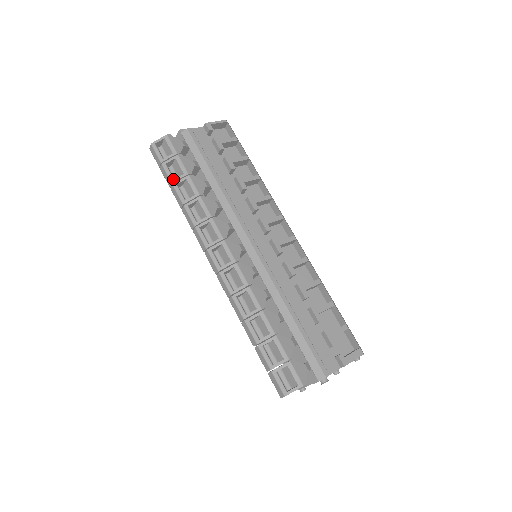
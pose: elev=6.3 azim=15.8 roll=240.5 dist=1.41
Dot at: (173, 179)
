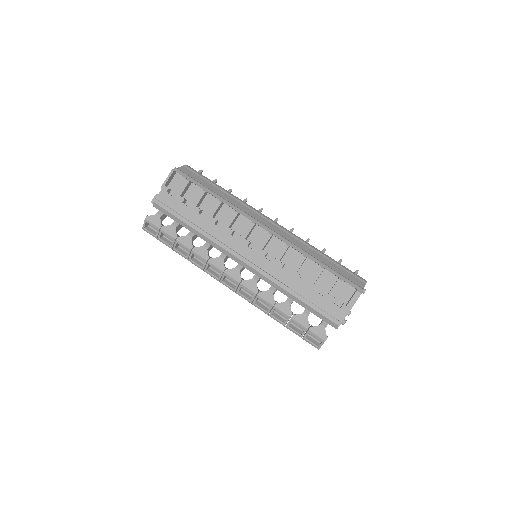
Dot at: (170, 246)
